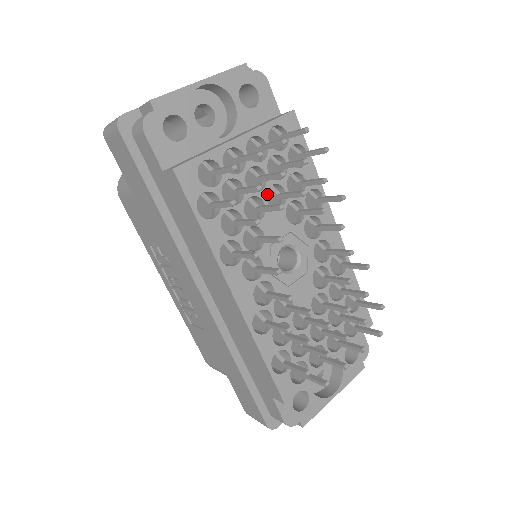
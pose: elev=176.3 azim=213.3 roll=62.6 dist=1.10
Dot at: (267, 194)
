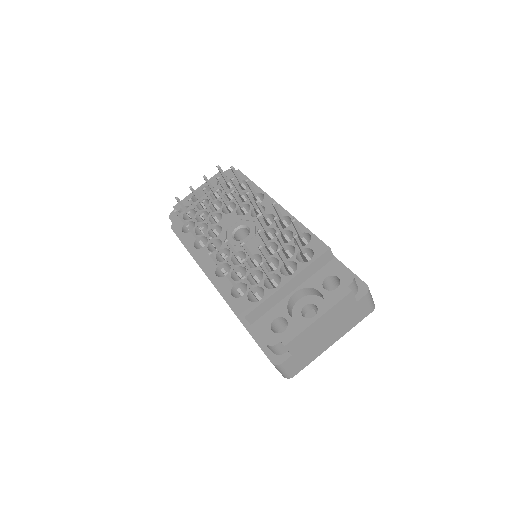
Dot at: (229, 211)
